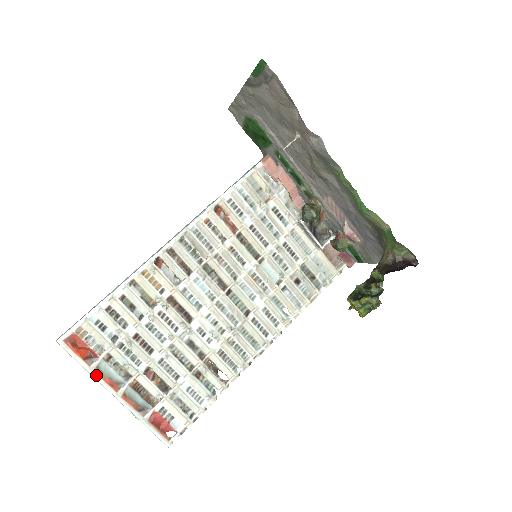
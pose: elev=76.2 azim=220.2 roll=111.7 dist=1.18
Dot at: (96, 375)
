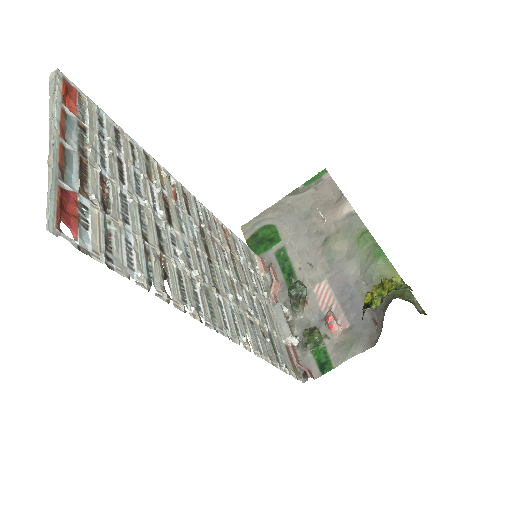
Dot at: (59, 110)
